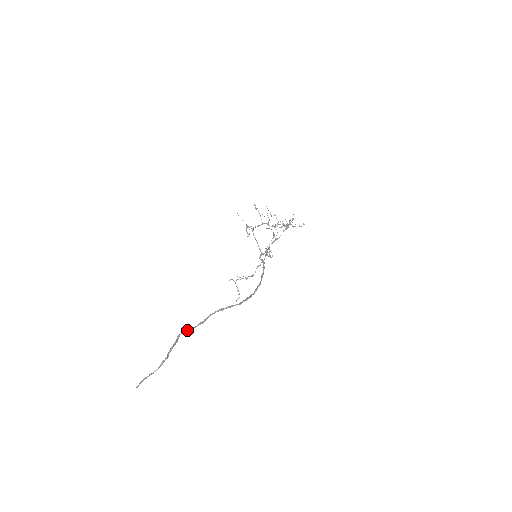
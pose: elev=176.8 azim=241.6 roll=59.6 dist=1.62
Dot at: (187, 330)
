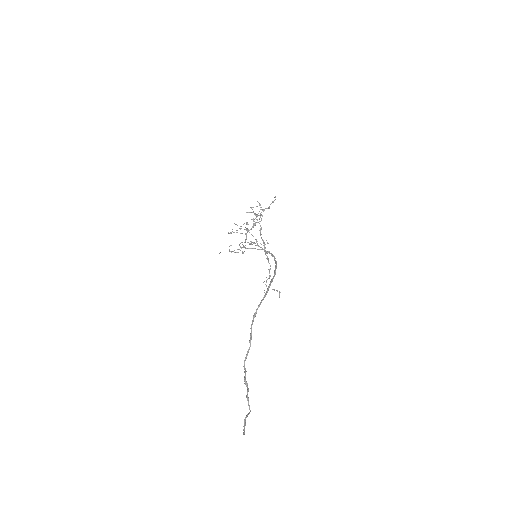
Dot at: occluded
